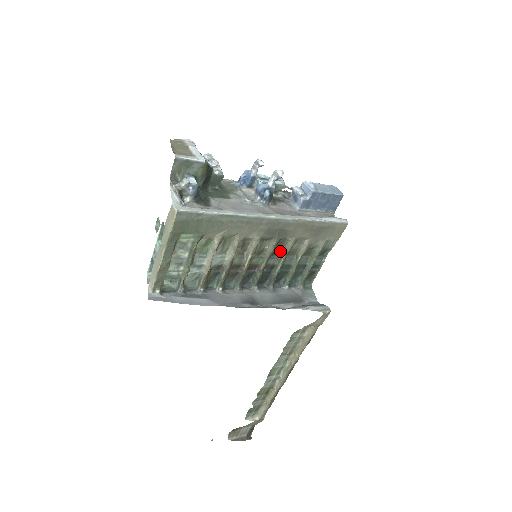
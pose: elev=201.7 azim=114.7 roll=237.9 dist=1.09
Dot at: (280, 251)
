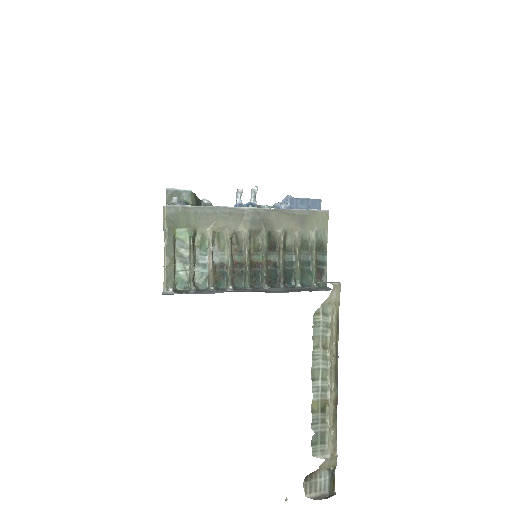
Dot at: (276, 248)
